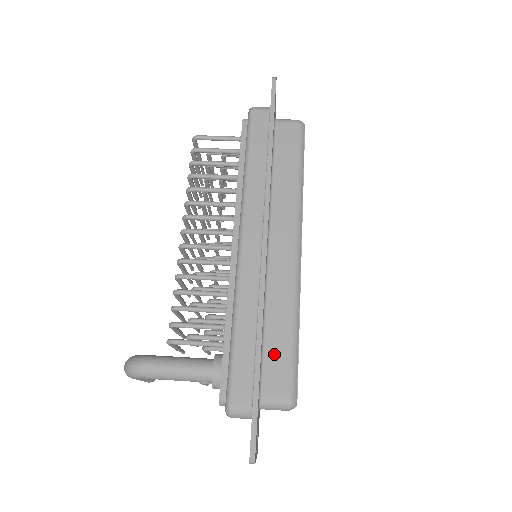
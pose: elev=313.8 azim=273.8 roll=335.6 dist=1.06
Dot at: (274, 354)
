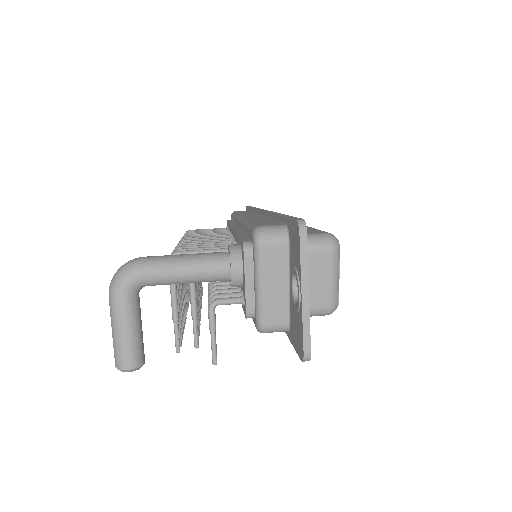
Dot at: occluded
